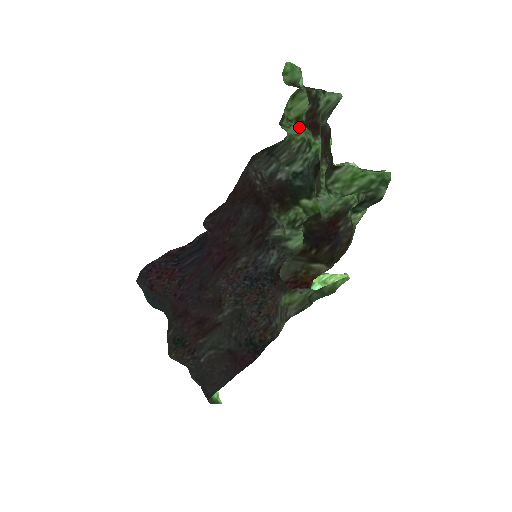
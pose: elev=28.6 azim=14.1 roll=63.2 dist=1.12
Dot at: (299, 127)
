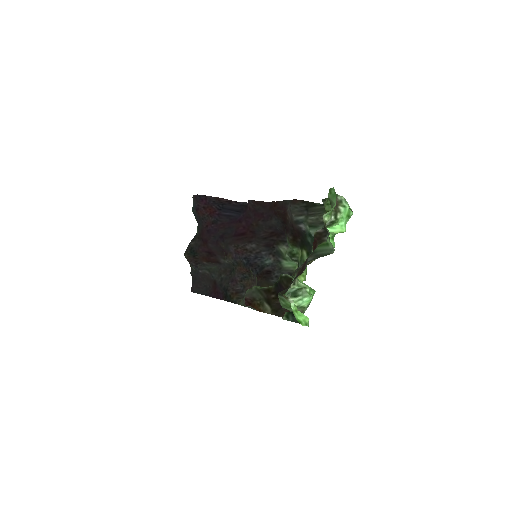
Dot at: occluded
